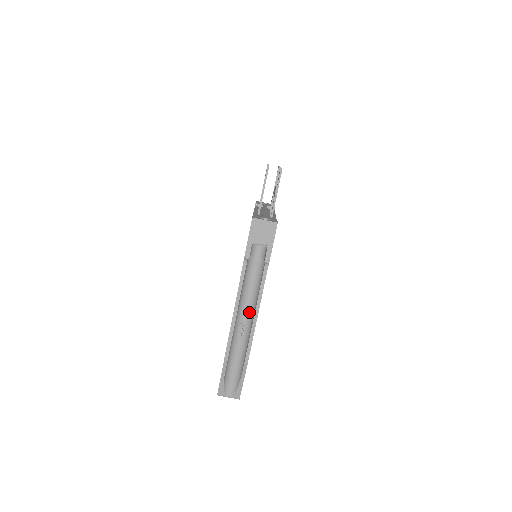
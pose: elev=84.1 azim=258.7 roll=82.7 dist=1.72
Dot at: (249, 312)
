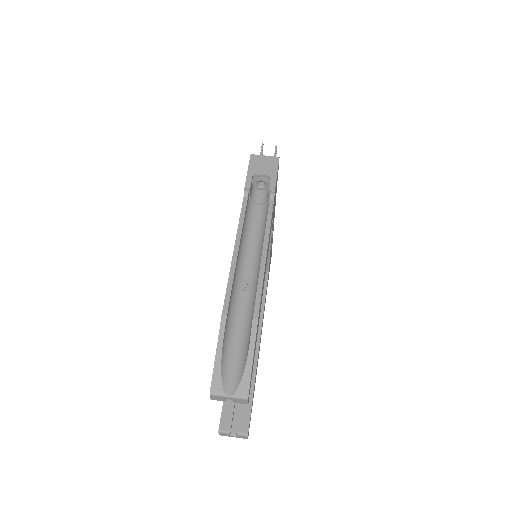
Dot at: (254, 263)
